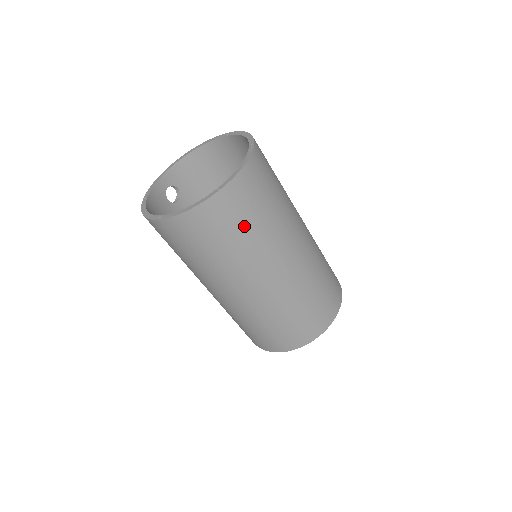
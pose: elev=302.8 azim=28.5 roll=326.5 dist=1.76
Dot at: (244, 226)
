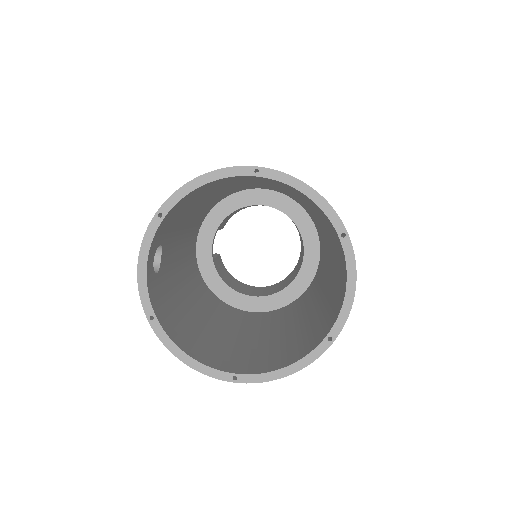
Dot at: occluded
